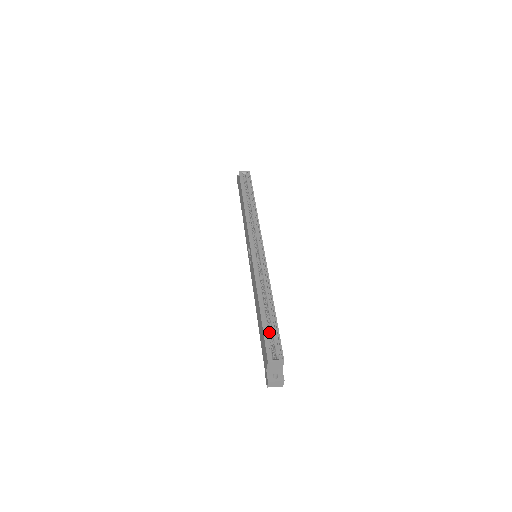
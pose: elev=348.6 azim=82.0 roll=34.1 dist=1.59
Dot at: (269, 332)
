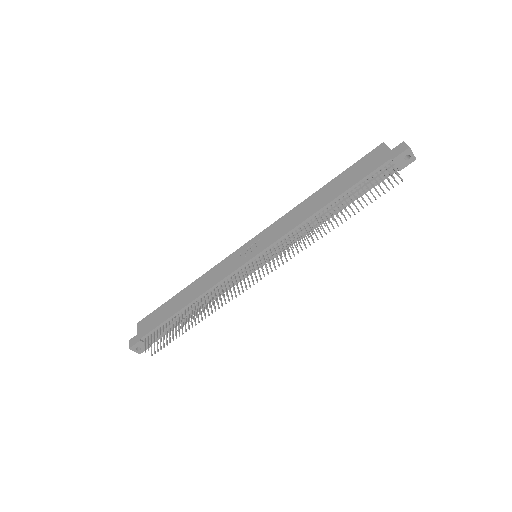
Dot at: occluded
